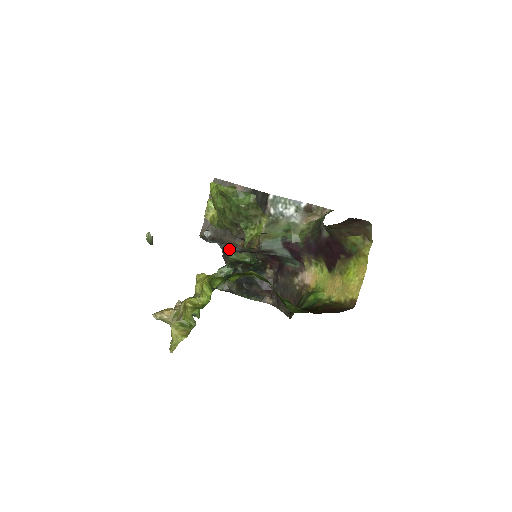
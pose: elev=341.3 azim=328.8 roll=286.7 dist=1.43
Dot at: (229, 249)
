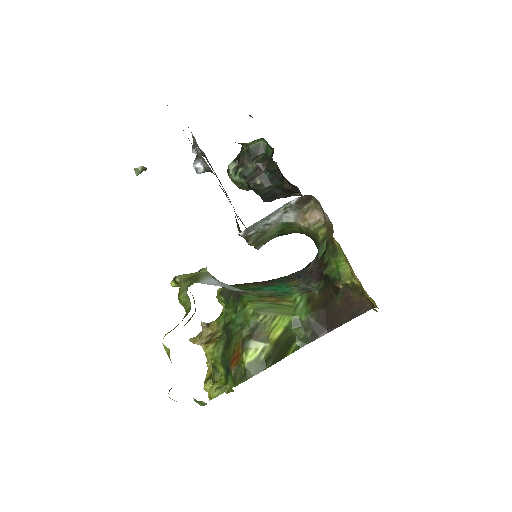
Dot at: occluded
